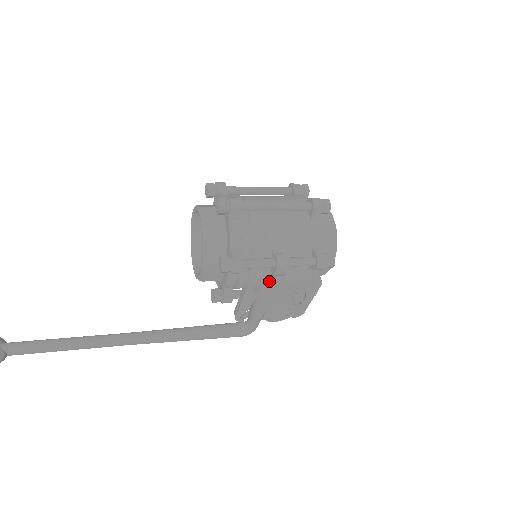
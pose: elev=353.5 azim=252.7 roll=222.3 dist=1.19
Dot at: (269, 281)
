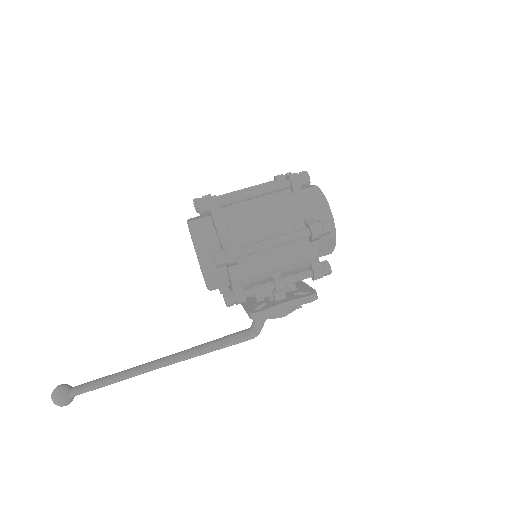
Dot at: (270, 313)
